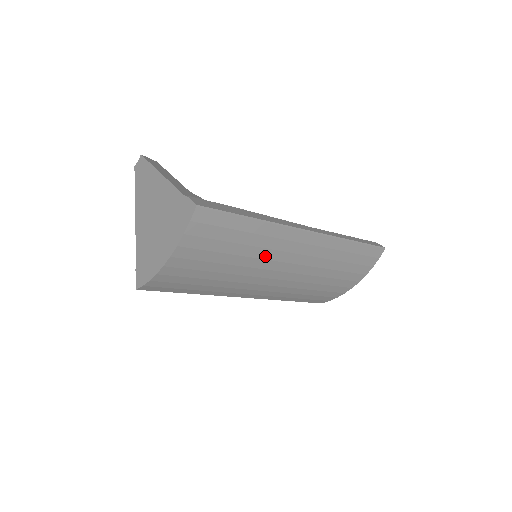
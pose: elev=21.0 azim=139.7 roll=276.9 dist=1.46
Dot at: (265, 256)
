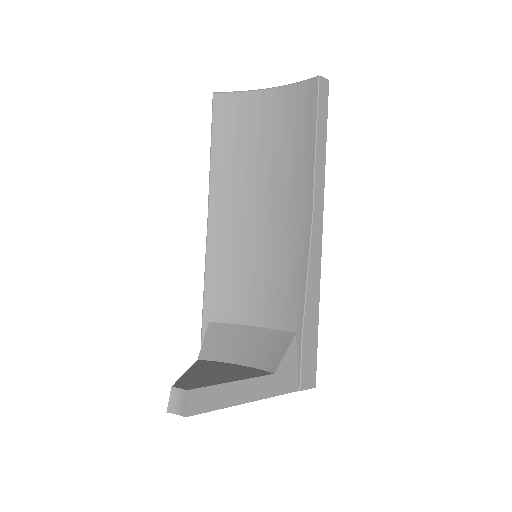
Dot at: occluded
